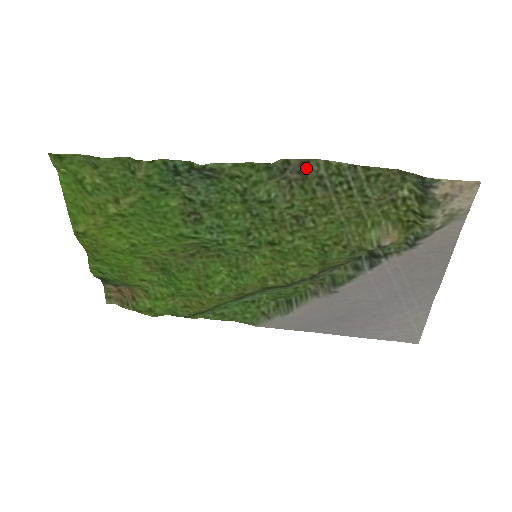
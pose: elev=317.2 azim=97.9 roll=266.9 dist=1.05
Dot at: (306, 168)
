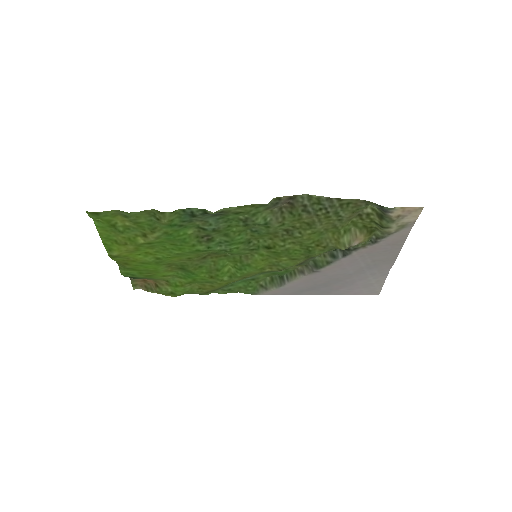
Dot at: (293, 200)
